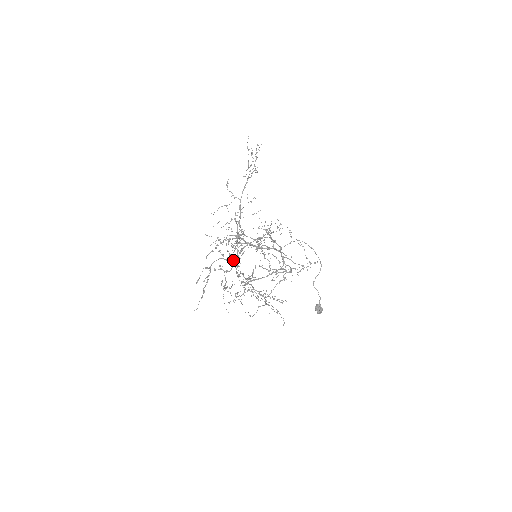
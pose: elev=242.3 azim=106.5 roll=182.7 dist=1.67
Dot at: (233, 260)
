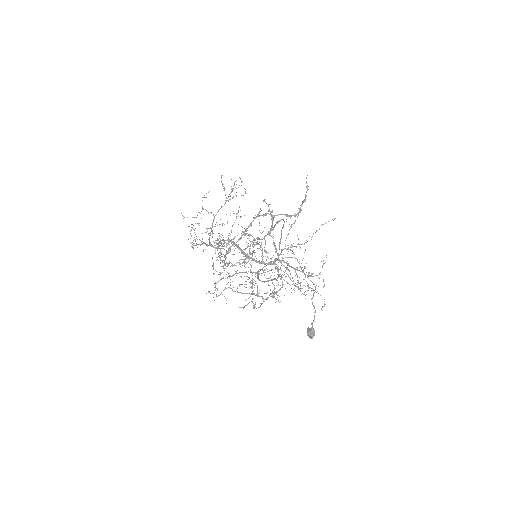
Dot at: (288, 215)
